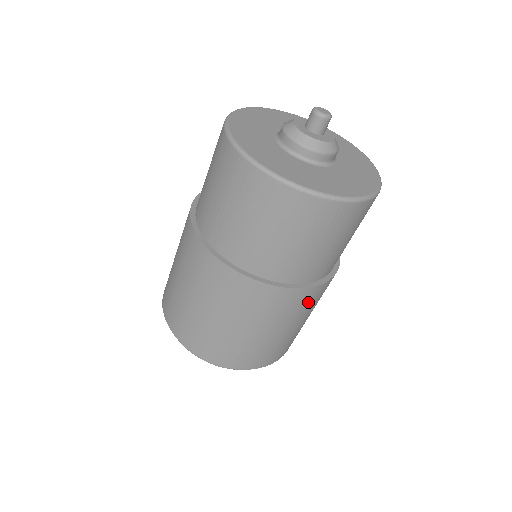
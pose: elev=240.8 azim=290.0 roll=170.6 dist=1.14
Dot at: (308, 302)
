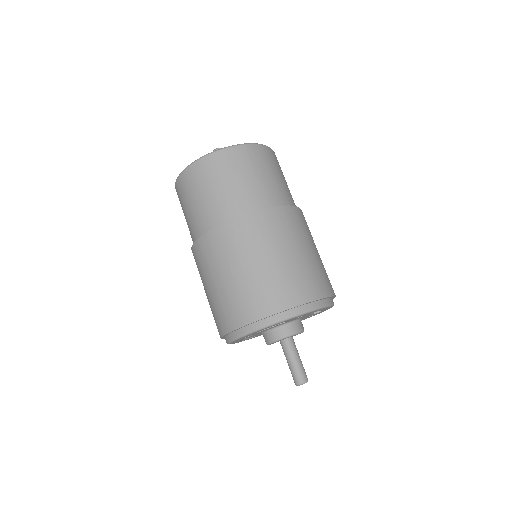
Dot at: (276, 225)
